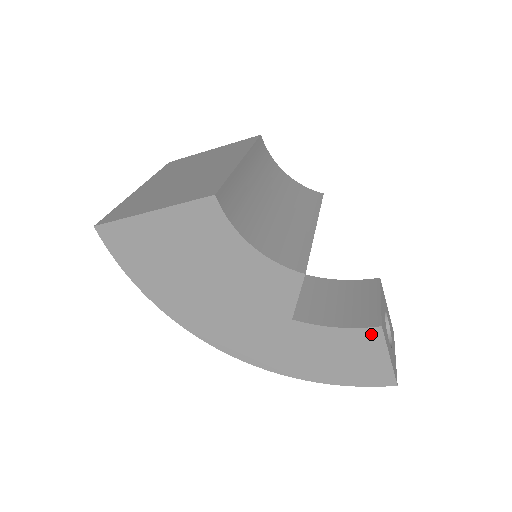
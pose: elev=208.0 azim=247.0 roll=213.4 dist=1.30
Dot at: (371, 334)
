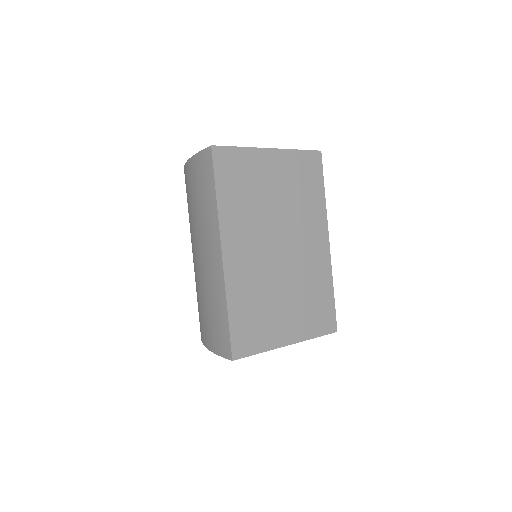
Dot at: occluded
